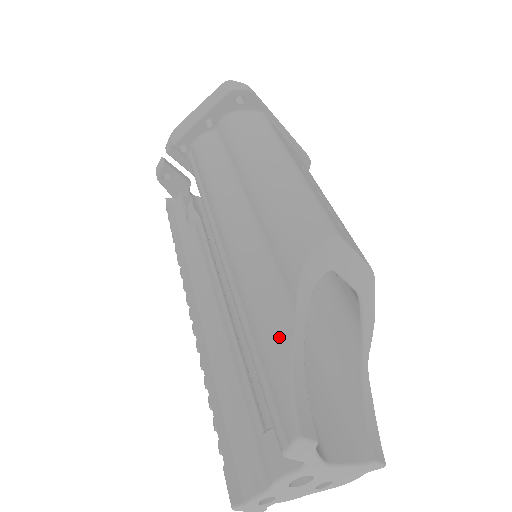
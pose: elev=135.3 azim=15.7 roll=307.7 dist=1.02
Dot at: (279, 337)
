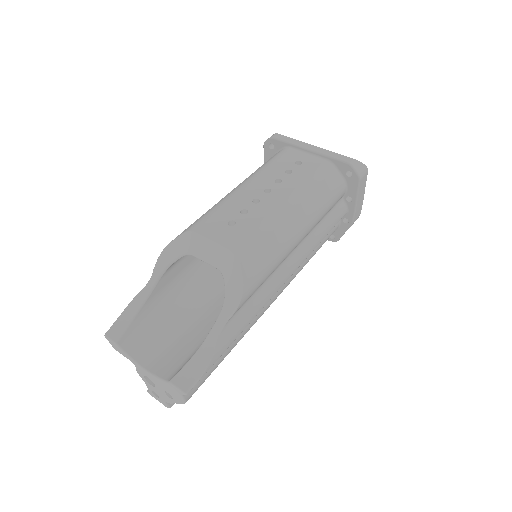
Dot at: occluded
